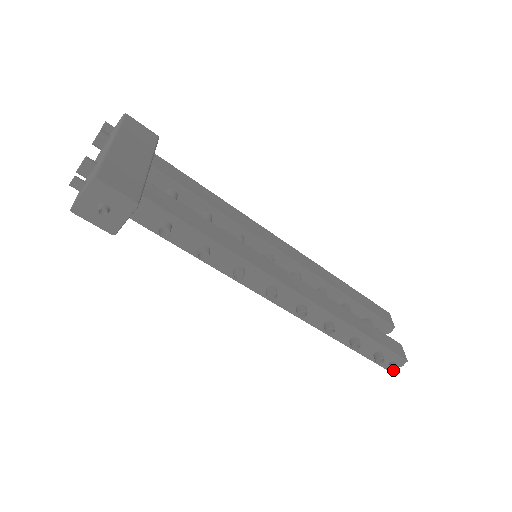
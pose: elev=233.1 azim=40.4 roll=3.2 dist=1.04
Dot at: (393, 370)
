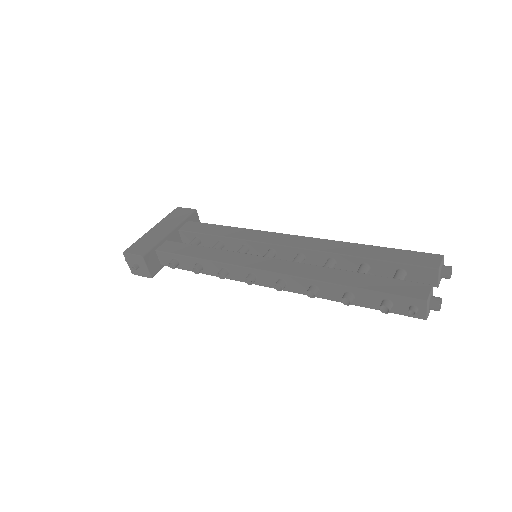
Dot at: (426, 317)
